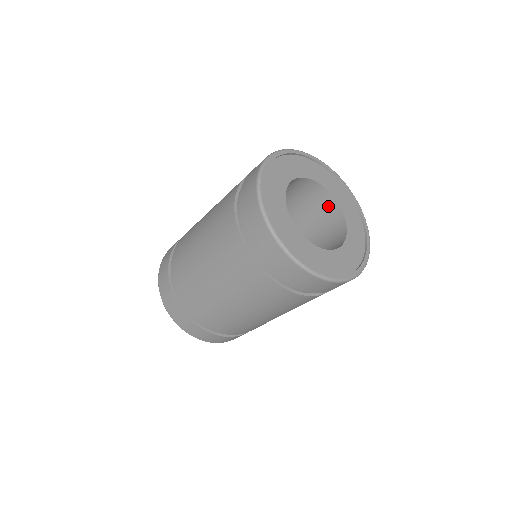
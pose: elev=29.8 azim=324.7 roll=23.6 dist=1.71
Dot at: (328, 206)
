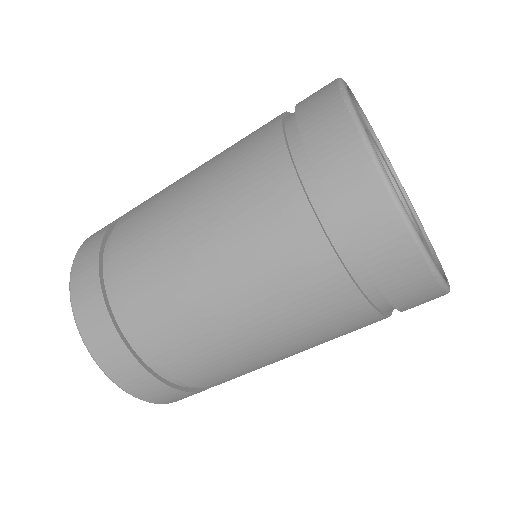
Dot at: occluded
